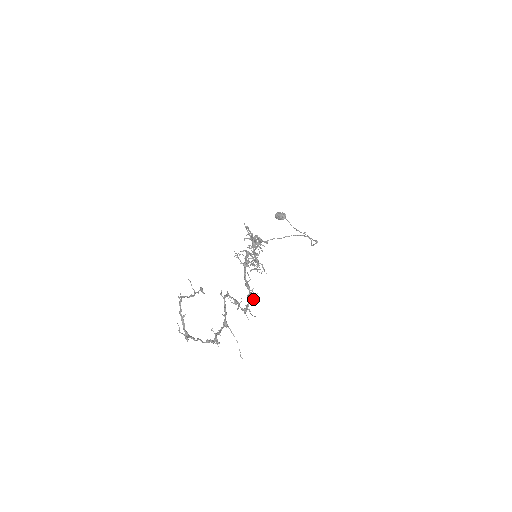
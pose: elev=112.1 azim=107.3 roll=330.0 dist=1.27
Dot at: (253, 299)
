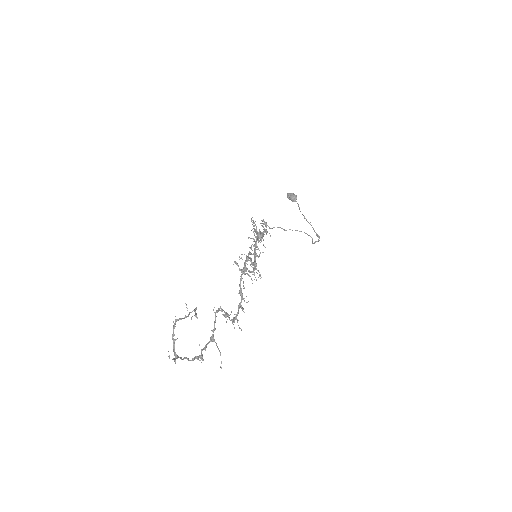
Dot at: occluded
